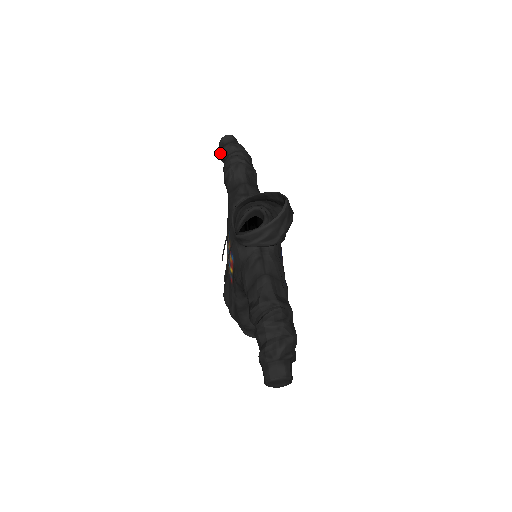
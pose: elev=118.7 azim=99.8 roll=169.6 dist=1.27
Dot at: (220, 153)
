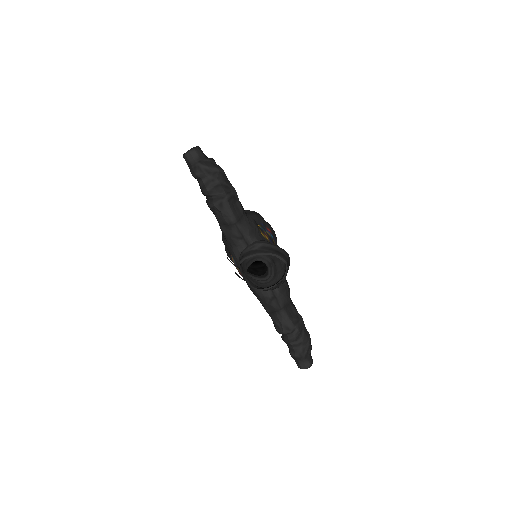
Dot at: occluded
